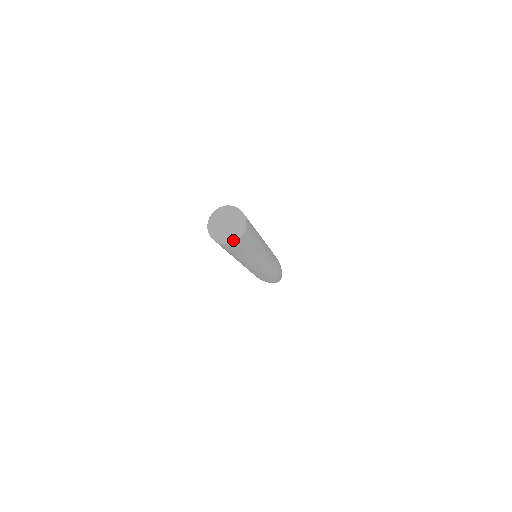
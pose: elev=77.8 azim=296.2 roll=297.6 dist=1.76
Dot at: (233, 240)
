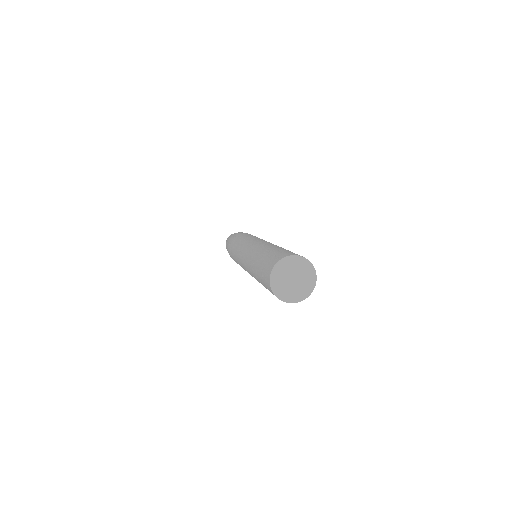
Dot at: (288, 300)
